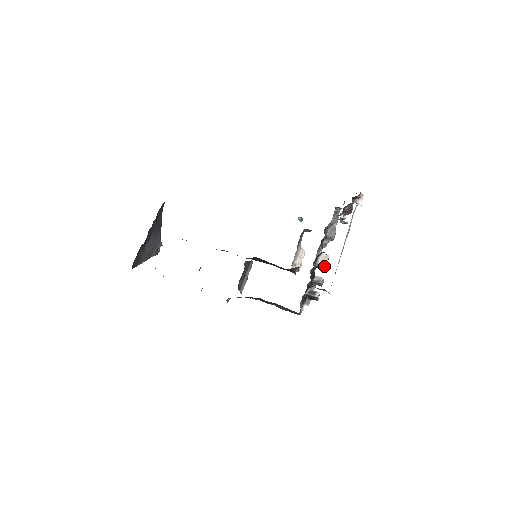
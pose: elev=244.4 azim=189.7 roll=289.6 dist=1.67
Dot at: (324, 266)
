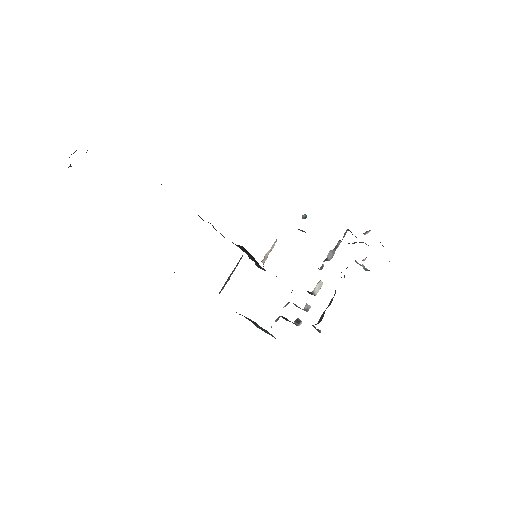
Dot at: occluded
